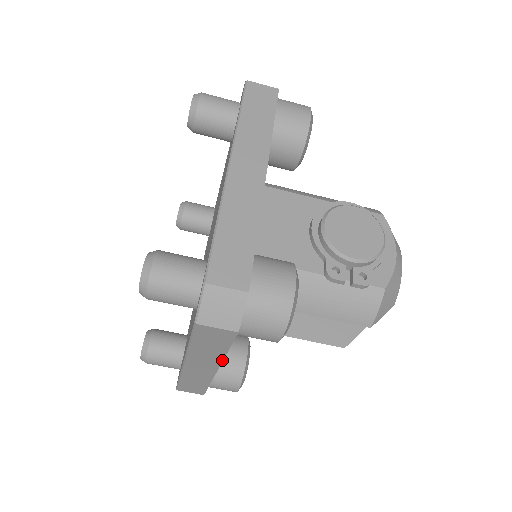
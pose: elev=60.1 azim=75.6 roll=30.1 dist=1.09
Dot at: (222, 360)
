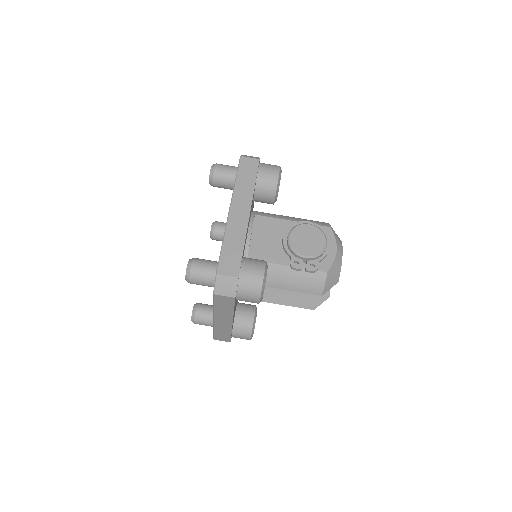
Dot at: occluded
